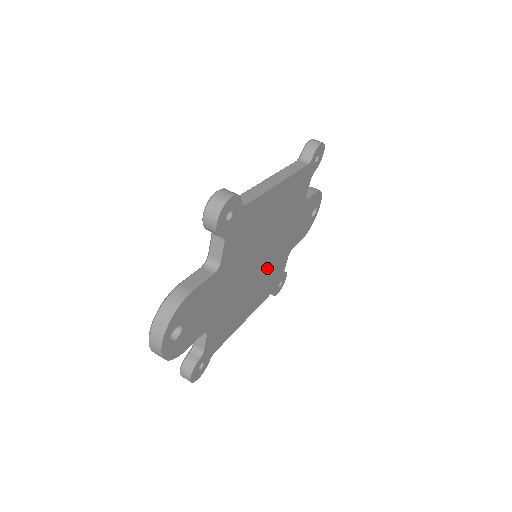
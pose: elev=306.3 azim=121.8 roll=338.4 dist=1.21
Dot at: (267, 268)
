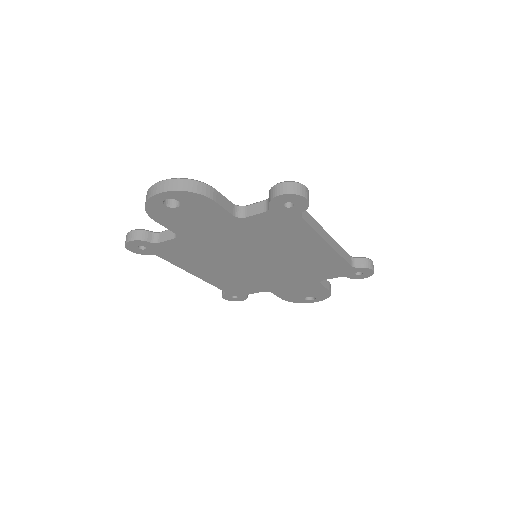
Dot at: (248, 273)
